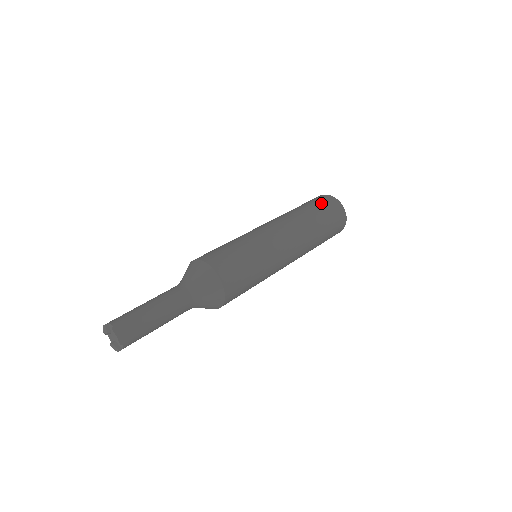
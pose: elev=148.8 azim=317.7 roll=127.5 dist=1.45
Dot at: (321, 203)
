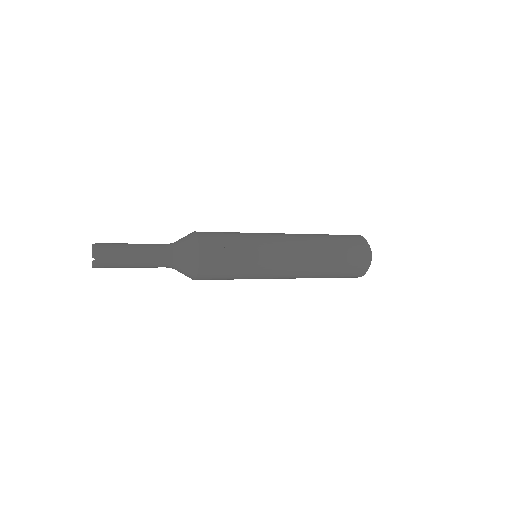
Dot at: (344, 236)
